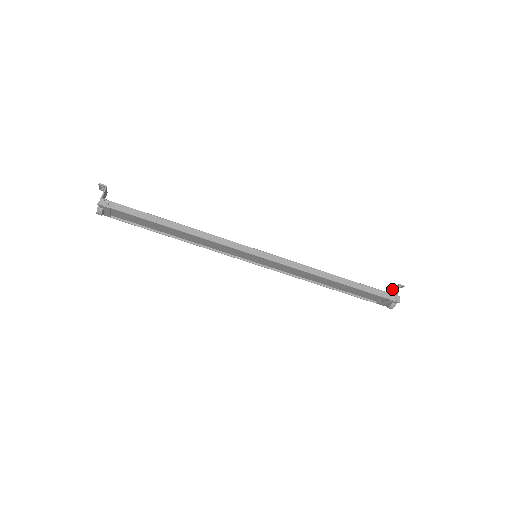
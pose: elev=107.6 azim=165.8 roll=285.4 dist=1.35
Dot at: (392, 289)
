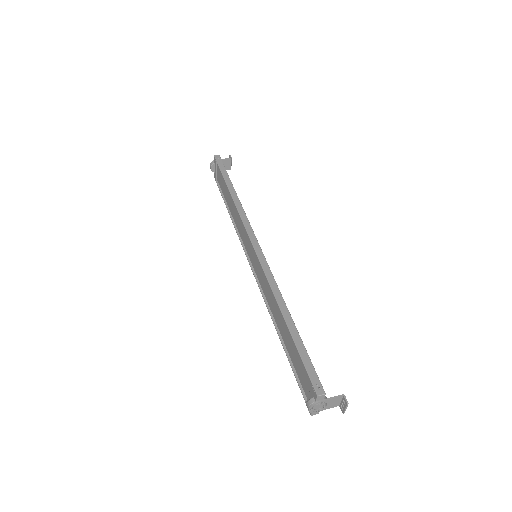
Dot at: (335, 402)
